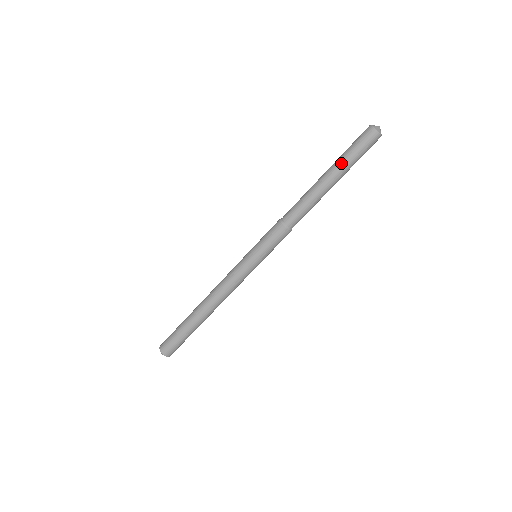
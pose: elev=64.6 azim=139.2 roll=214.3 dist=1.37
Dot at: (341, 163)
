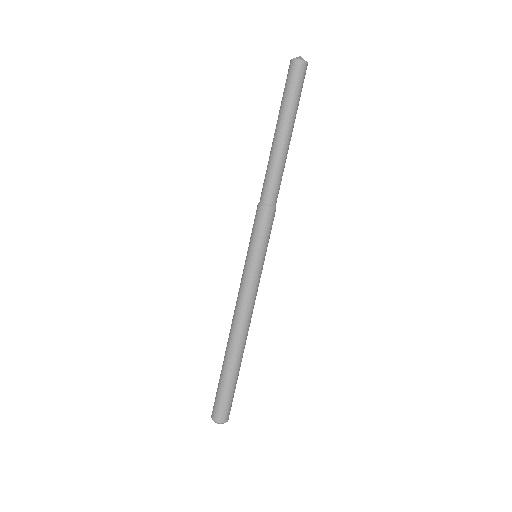
Dot at: (282, 110)
